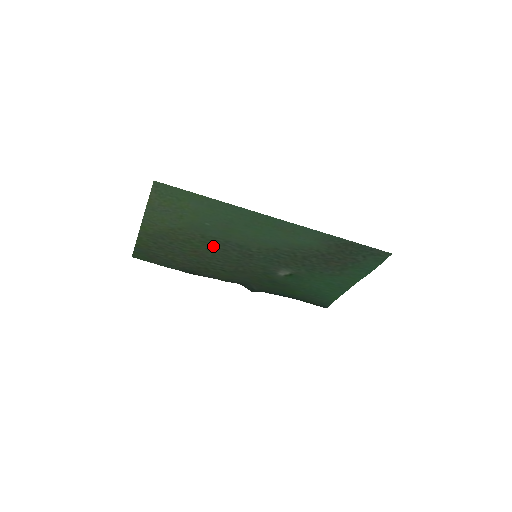
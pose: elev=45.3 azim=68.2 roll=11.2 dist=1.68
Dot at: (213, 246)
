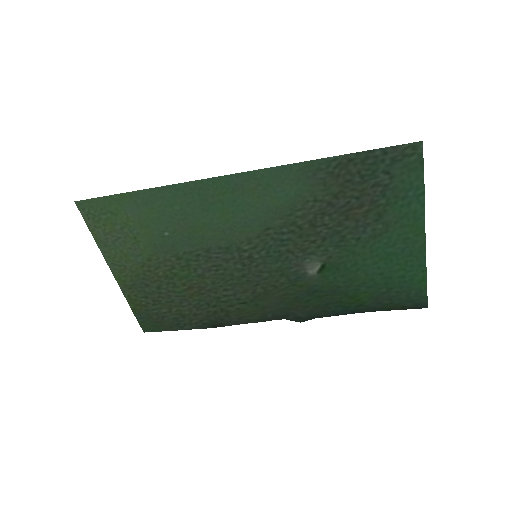
Dot at: (200, 267)
